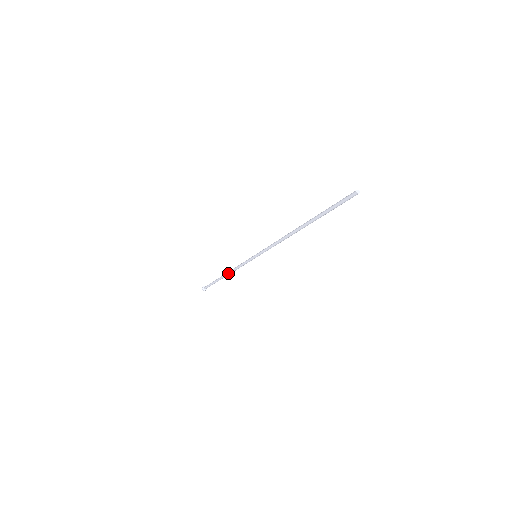
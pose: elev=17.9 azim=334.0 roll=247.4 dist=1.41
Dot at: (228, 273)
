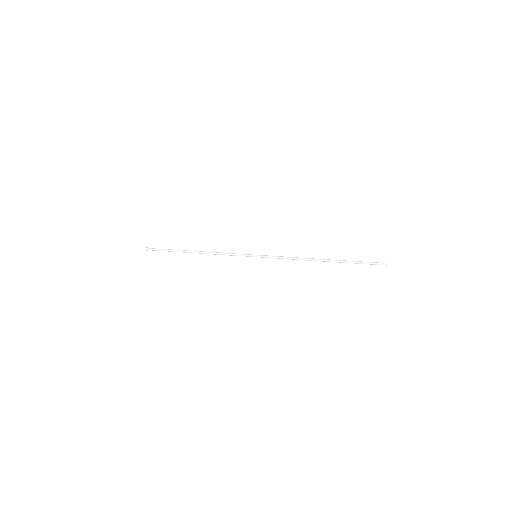
Dot at: (205, 253)
